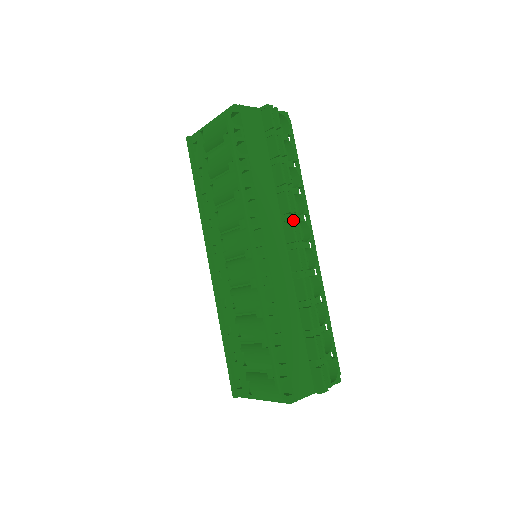
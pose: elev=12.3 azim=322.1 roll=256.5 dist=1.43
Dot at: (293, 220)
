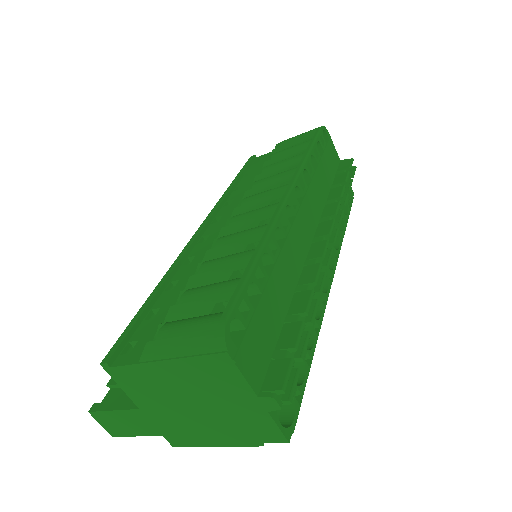
Dot at: occluded
